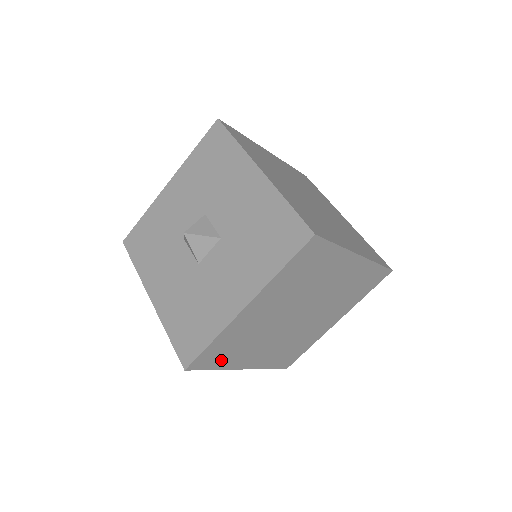
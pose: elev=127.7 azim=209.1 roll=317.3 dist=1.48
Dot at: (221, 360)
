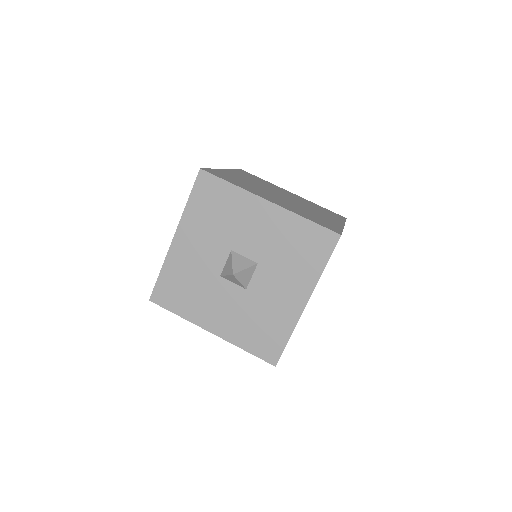
Dot at: occluded
